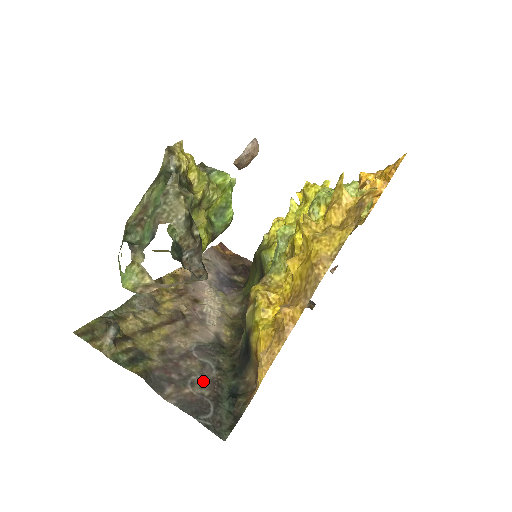
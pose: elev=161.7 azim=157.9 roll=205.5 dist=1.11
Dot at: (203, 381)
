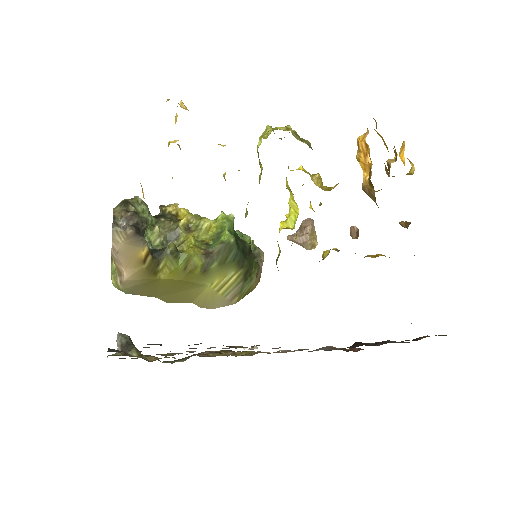
Dot at: occluded
